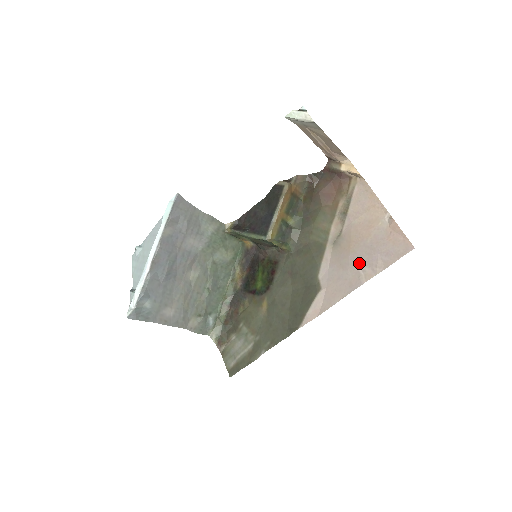
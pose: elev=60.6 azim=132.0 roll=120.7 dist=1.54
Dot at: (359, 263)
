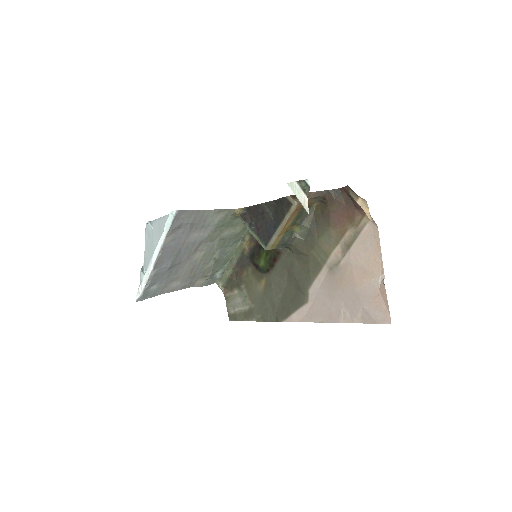
Dot at: (343, 304)
